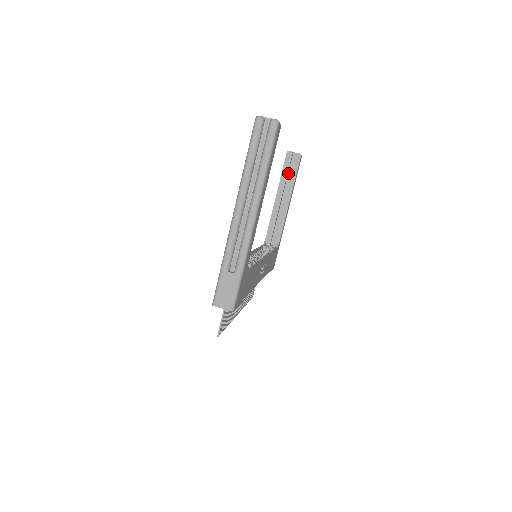
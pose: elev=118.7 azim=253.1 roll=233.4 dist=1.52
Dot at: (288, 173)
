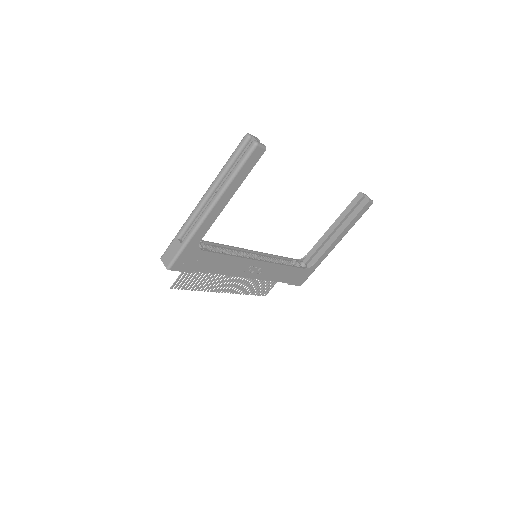
Dot at: occluded
